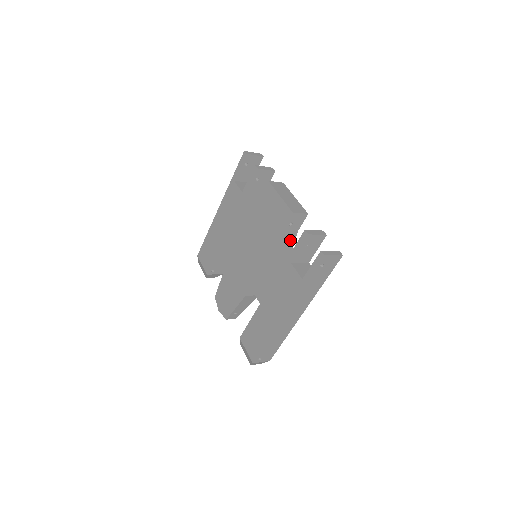
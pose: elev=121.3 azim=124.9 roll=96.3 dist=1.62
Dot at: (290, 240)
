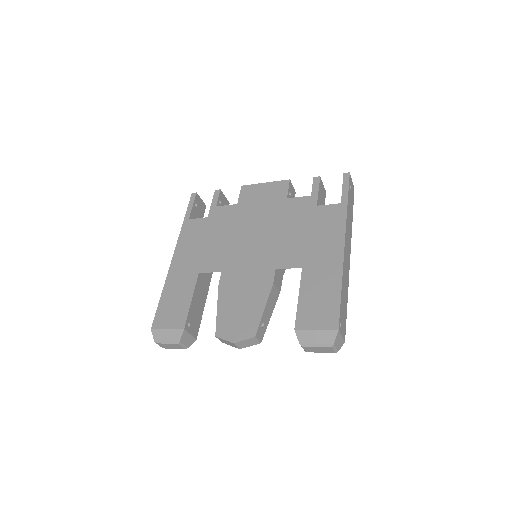
Dot at: occluded
